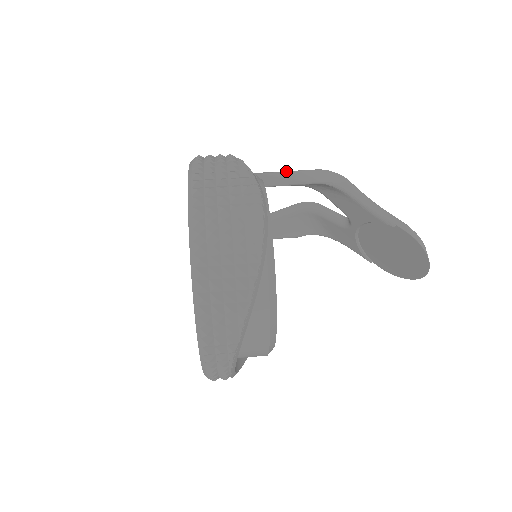
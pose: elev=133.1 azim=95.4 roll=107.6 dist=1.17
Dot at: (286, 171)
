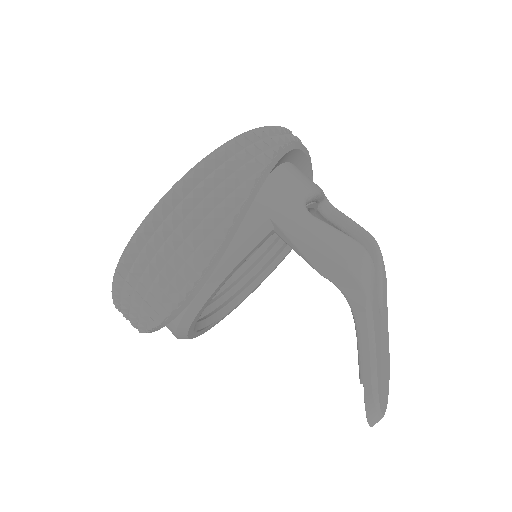
Dot at: (307, 240)
